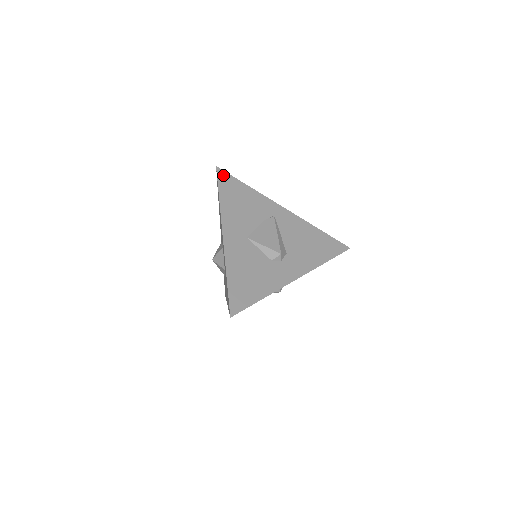
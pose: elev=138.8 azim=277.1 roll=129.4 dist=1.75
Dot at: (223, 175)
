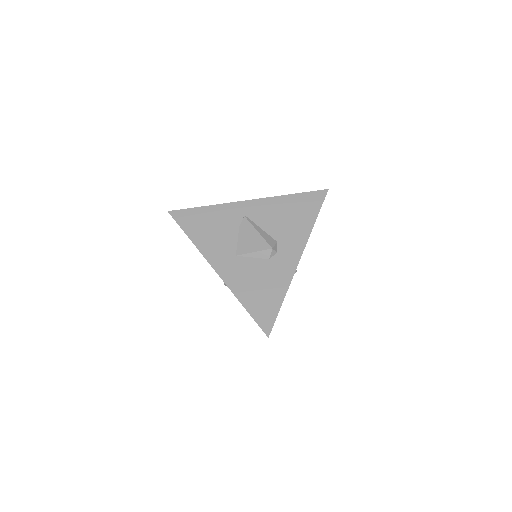
Dot at: (179, 215)
